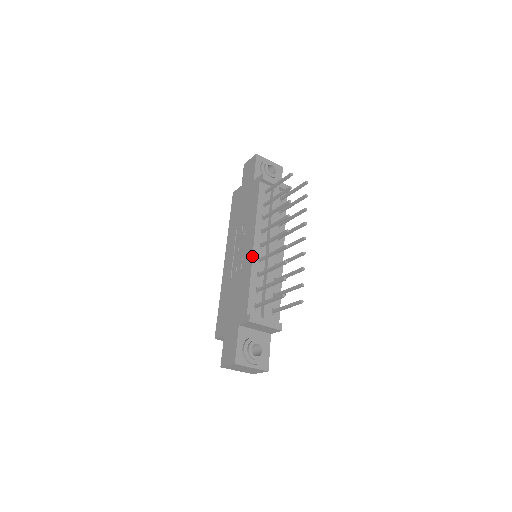
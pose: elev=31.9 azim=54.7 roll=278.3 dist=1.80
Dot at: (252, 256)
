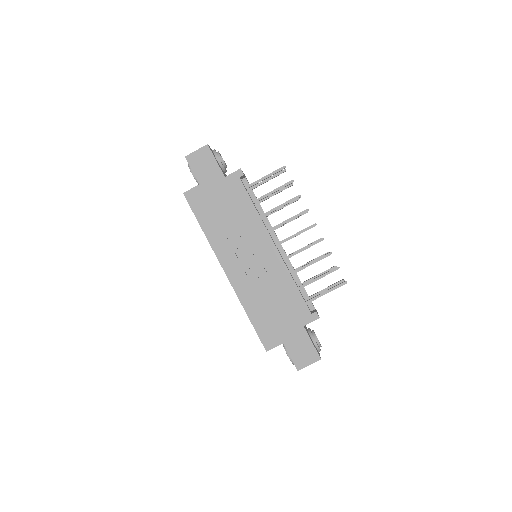
Dot at: (282, 259)
